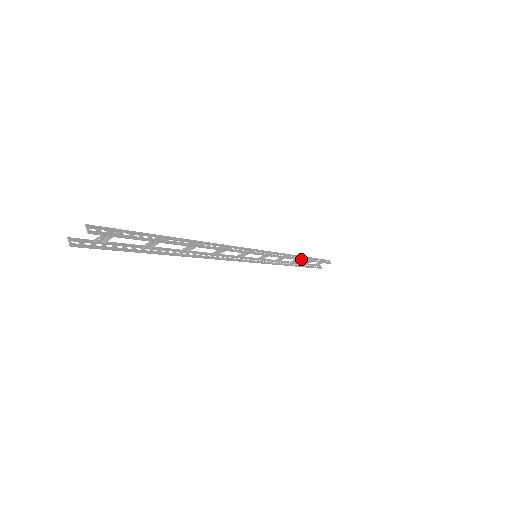
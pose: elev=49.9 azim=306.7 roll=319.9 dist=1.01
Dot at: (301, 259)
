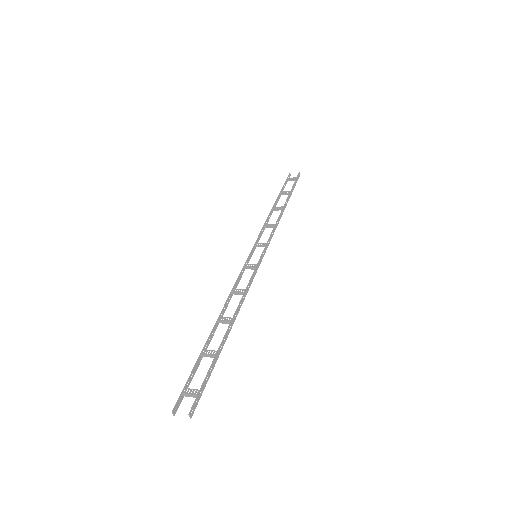
Dot at: occluded
